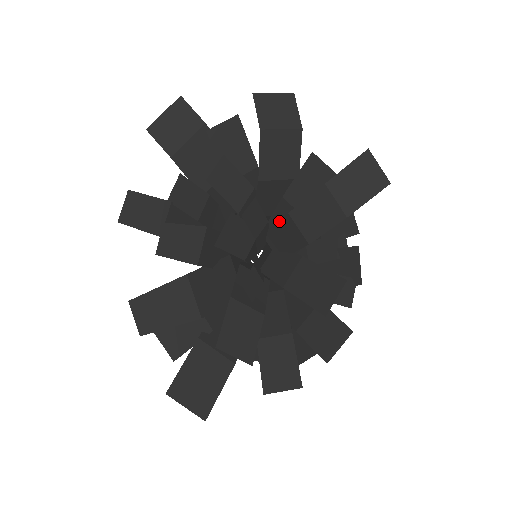
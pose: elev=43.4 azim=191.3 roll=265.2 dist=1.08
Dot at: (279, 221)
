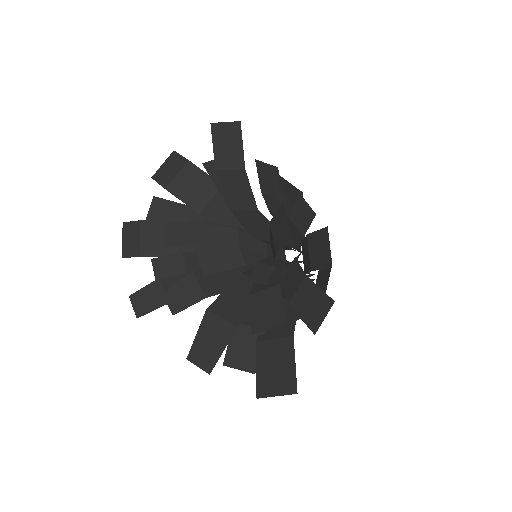
Dot at: (238, 220)
